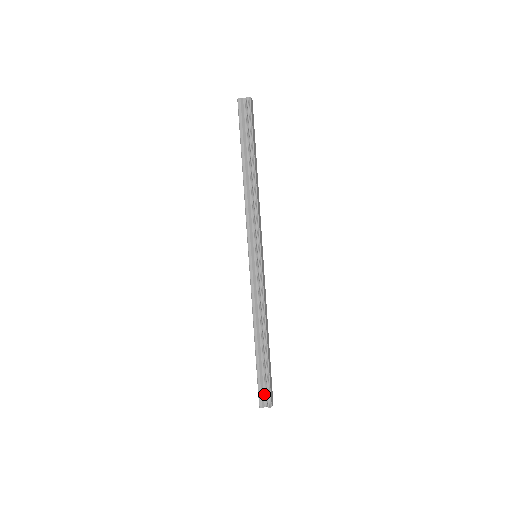
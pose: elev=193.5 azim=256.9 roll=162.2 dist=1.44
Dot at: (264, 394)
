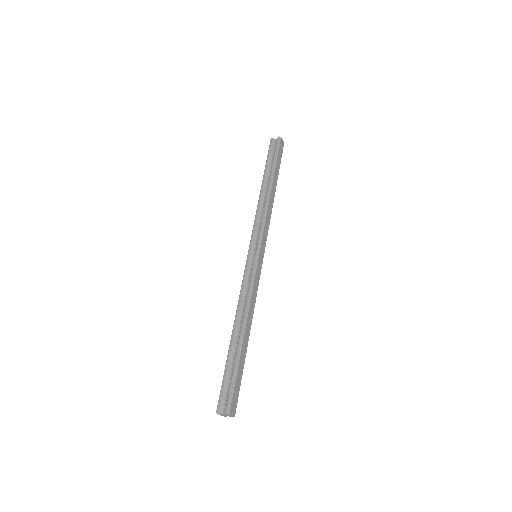
Dot at: (226, 397)
